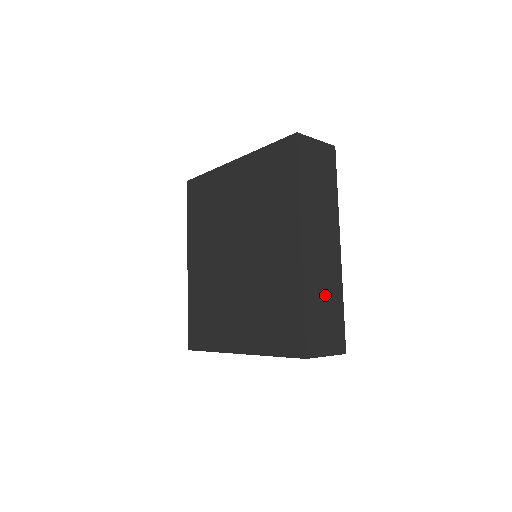
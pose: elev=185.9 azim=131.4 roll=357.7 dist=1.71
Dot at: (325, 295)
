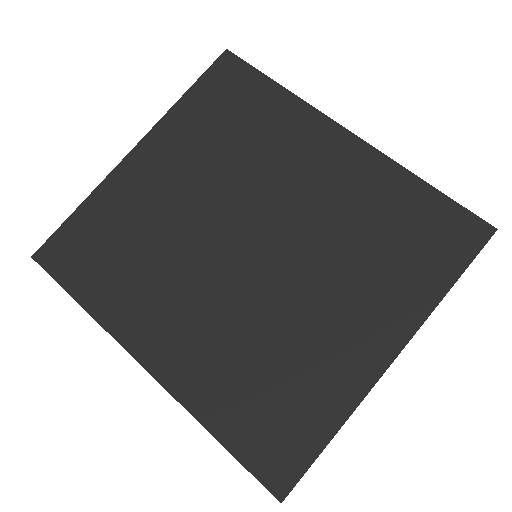
Dot at: occluded
